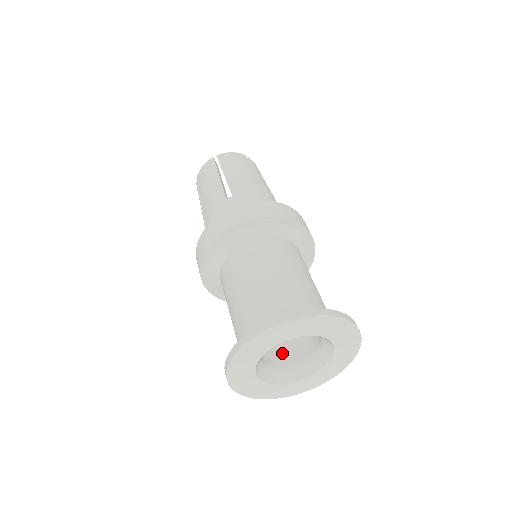
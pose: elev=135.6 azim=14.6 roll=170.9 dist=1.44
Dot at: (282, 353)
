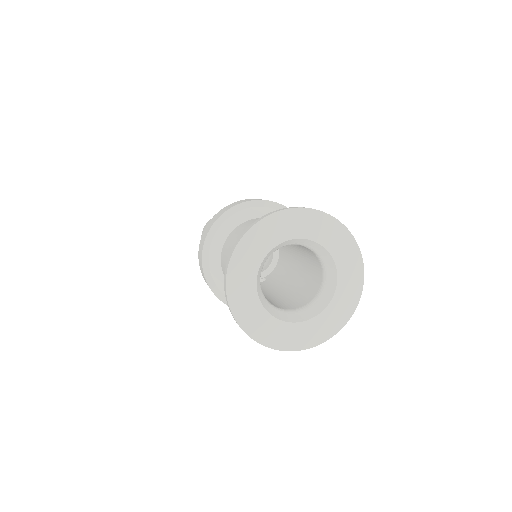
Dot at: (293, 304)
